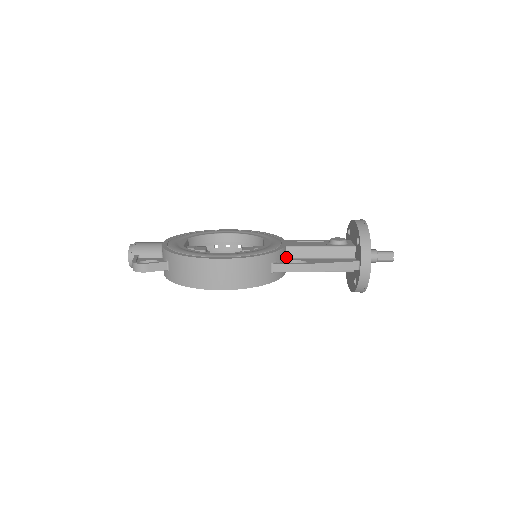
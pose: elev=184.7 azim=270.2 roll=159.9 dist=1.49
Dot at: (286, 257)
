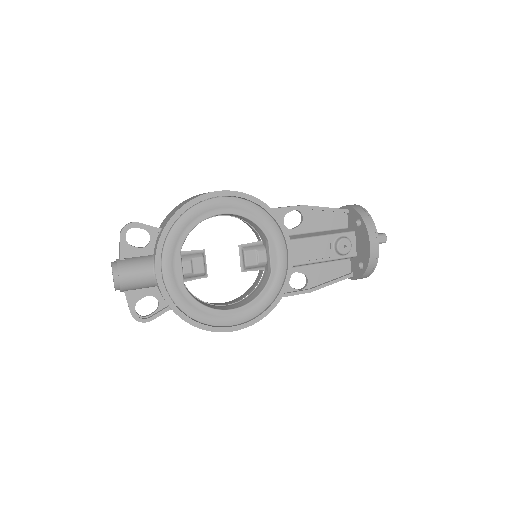
Dot at: occluded
